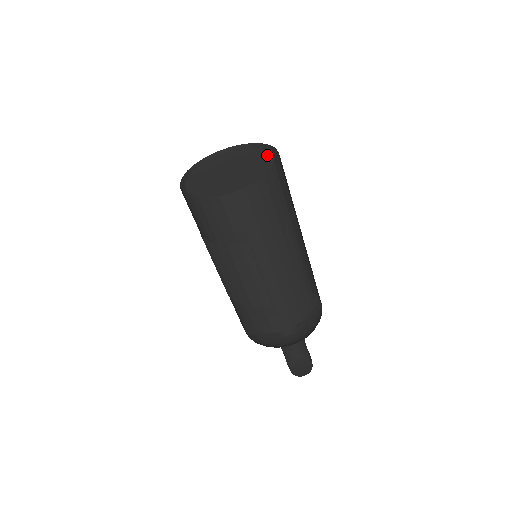
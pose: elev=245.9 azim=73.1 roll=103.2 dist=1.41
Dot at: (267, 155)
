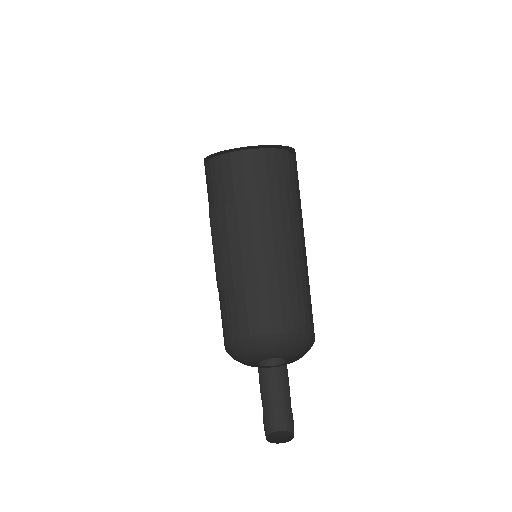
Dot at: occluded
